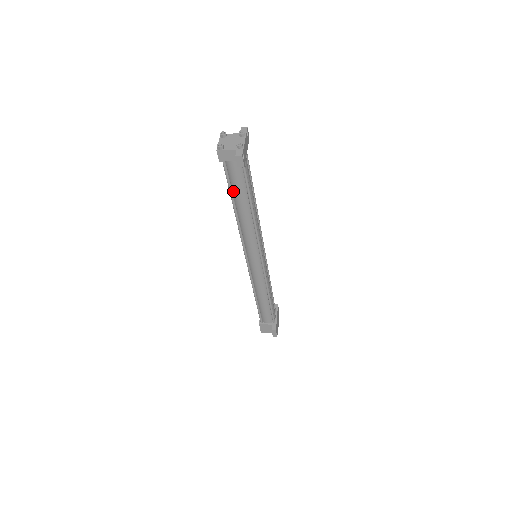
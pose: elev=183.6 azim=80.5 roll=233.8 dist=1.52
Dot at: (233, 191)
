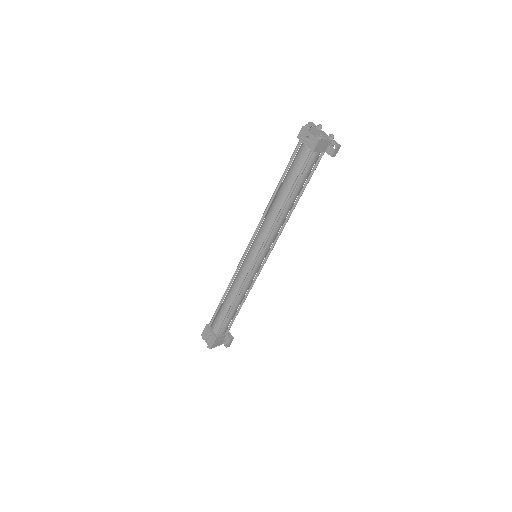
Dot at: (296, 183)
